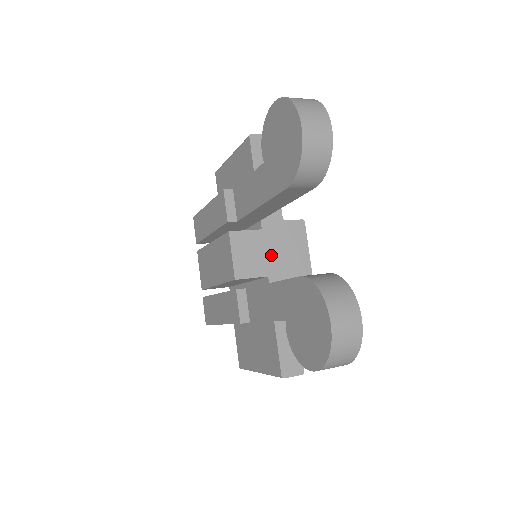
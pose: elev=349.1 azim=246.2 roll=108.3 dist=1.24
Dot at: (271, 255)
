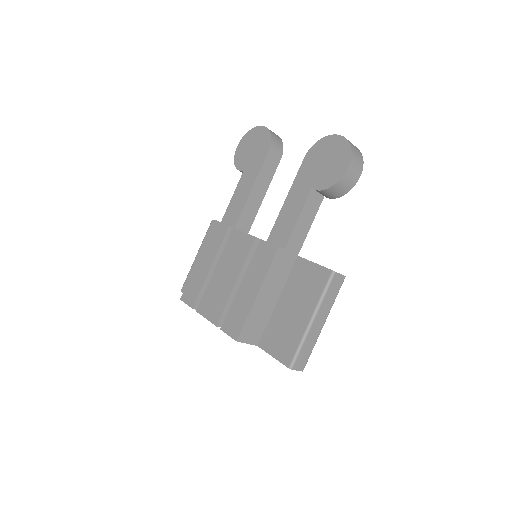
Dot at: occluded
